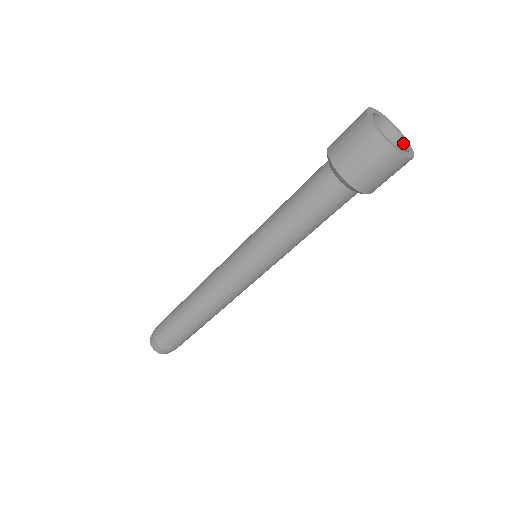
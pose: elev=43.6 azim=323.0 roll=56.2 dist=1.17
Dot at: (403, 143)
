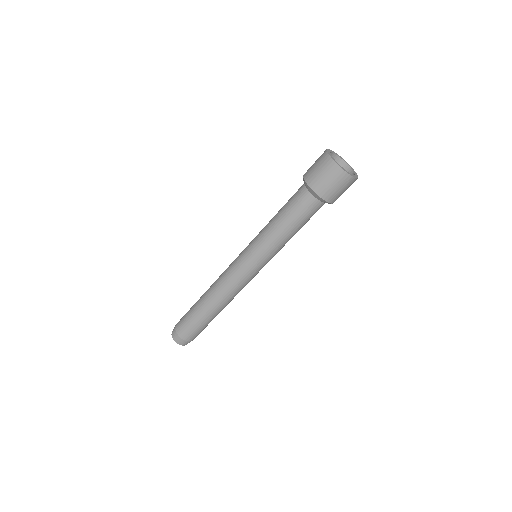
Dot at: (352, 172)
